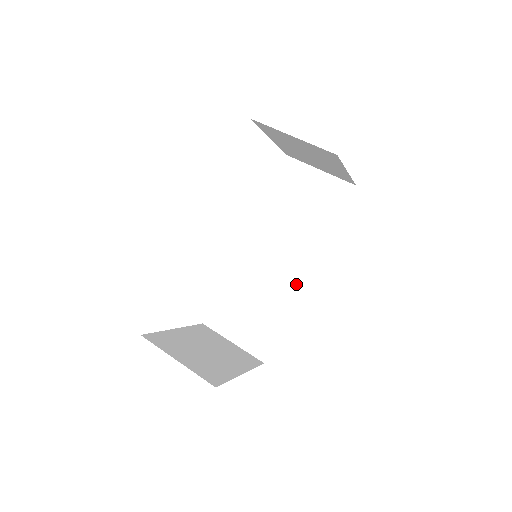
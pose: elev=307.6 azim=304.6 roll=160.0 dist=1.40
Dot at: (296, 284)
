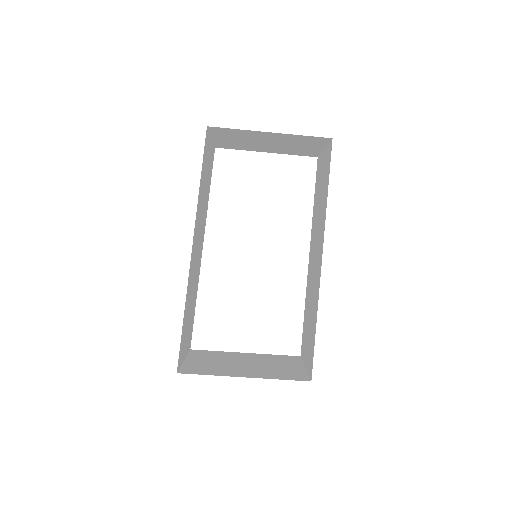
Dot at: (319, 276)
